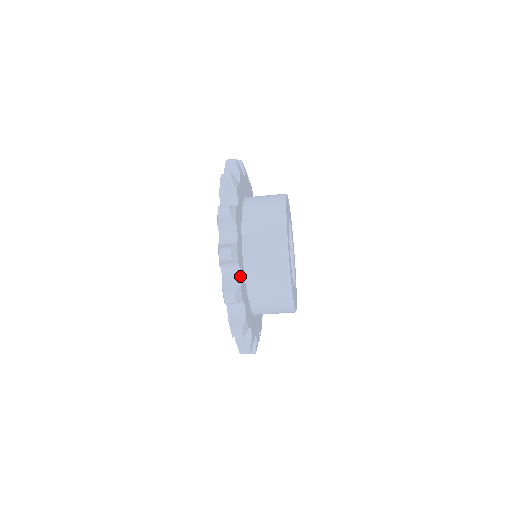
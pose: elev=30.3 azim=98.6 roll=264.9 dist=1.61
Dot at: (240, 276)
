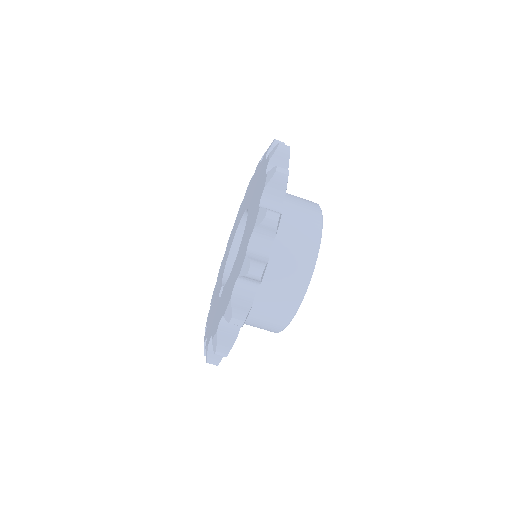
Dot at: occluded
